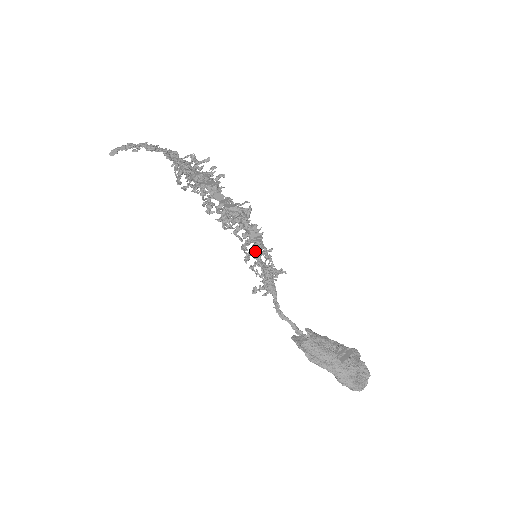
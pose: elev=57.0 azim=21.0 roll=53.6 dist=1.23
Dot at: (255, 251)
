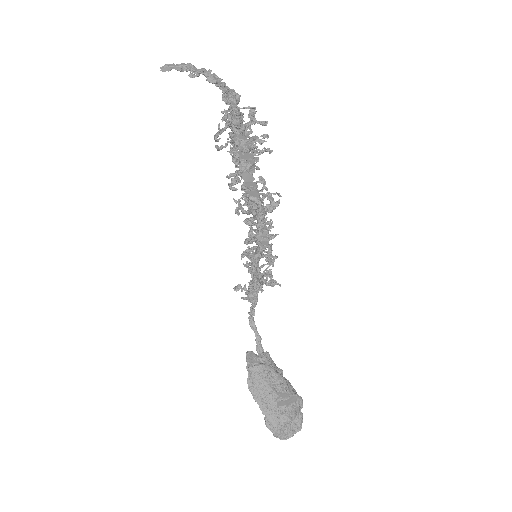
Dot at: (253, 255)
